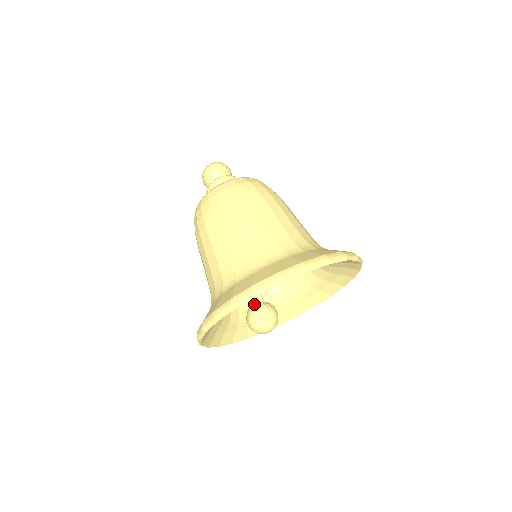
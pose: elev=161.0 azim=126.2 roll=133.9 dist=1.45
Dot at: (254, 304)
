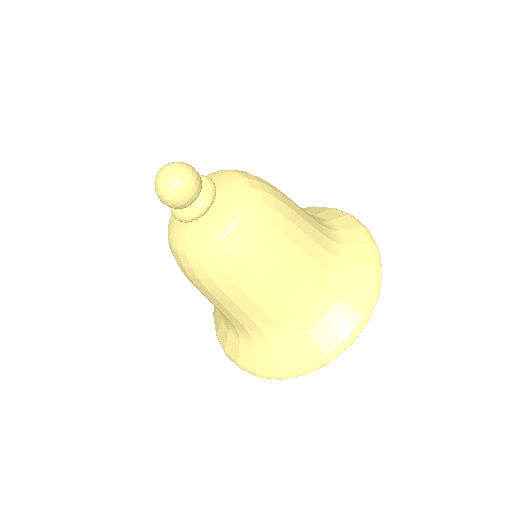
Dot at: occluded
